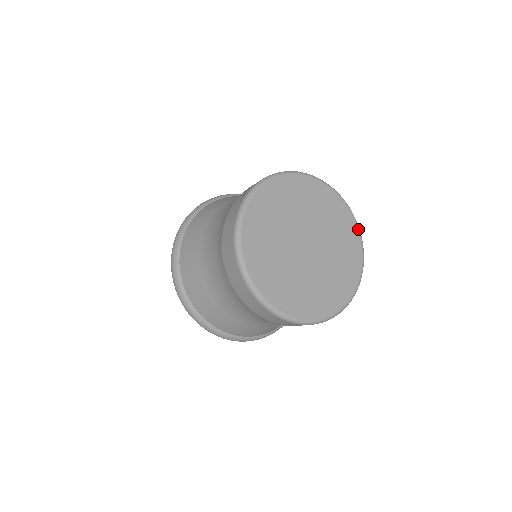
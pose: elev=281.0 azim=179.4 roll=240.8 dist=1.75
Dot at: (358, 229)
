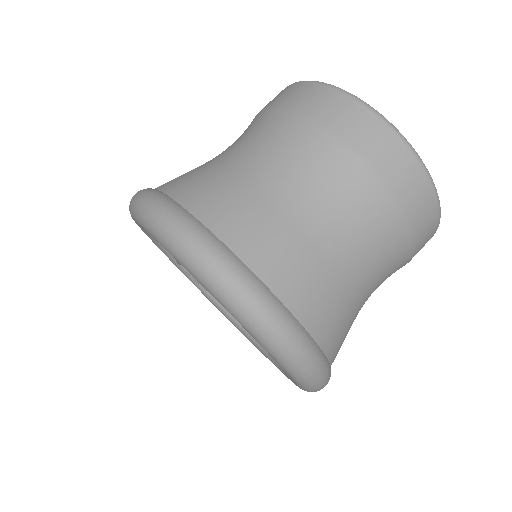
Dot at: occluded
